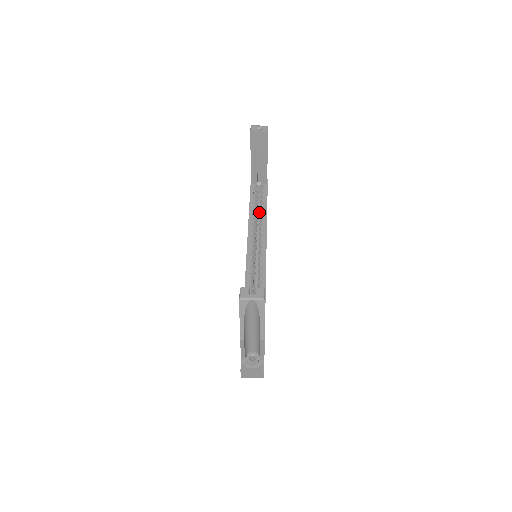
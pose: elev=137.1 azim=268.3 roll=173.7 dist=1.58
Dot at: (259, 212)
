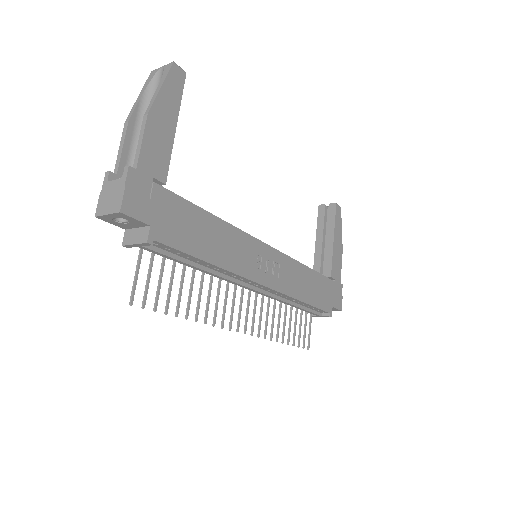
Dot at: occluded
